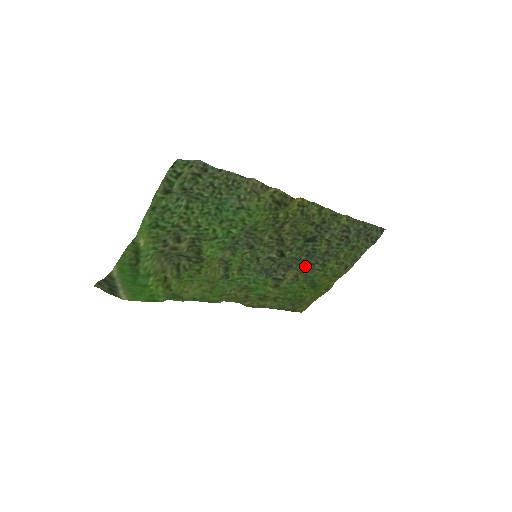
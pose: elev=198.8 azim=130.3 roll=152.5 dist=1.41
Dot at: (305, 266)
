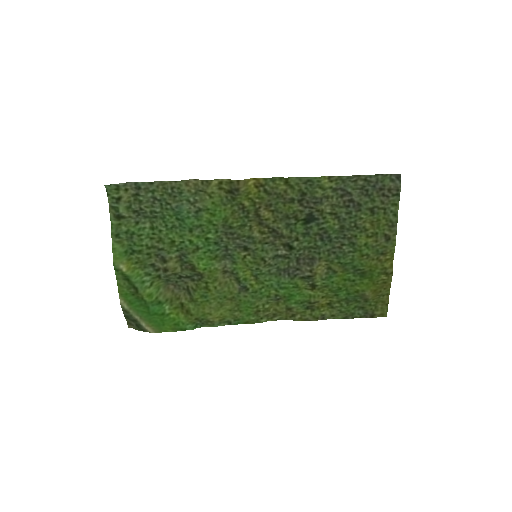
Dot at: (332, 253)
